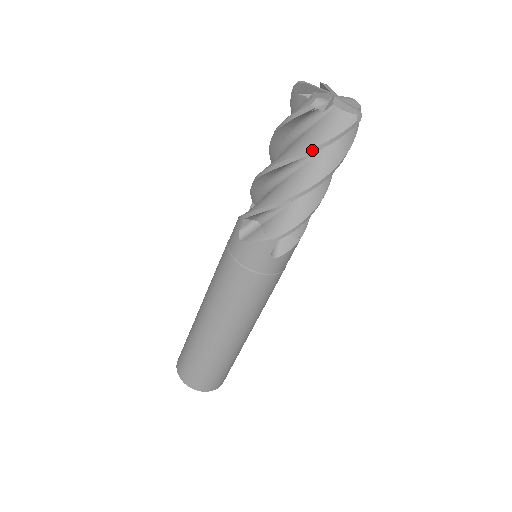
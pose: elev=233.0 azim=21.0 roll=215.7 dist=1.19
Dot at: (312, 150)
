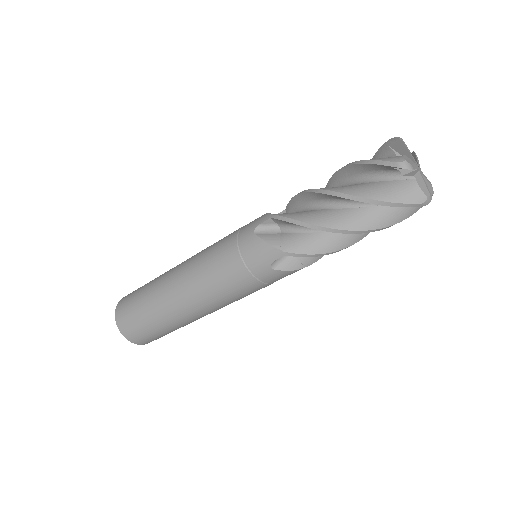
Dot at: (371, 200)
